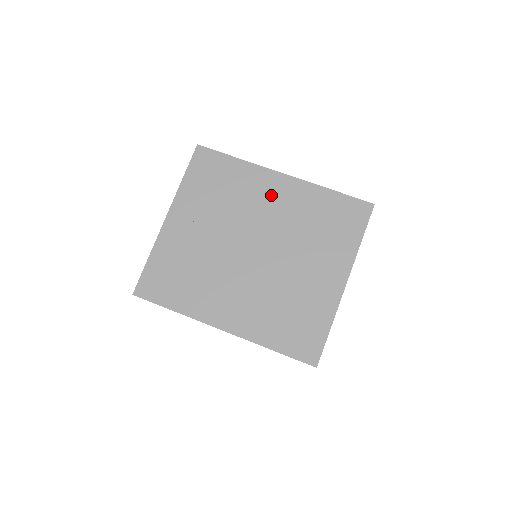
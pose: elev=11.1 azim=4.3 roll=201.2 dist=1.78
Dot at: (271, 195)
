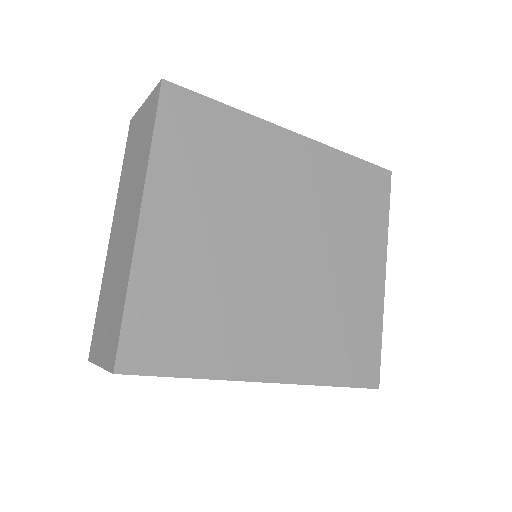
Dot at: (287, 166)
